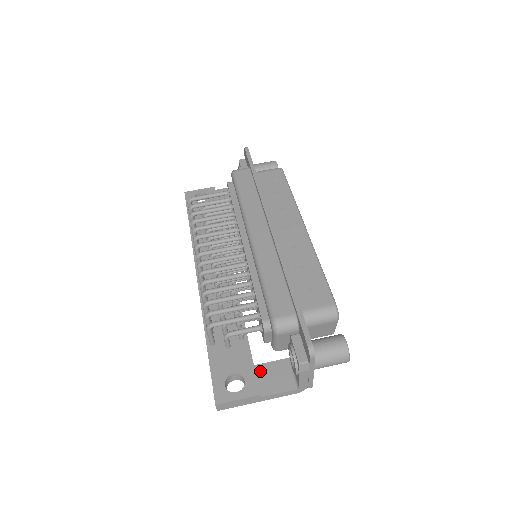
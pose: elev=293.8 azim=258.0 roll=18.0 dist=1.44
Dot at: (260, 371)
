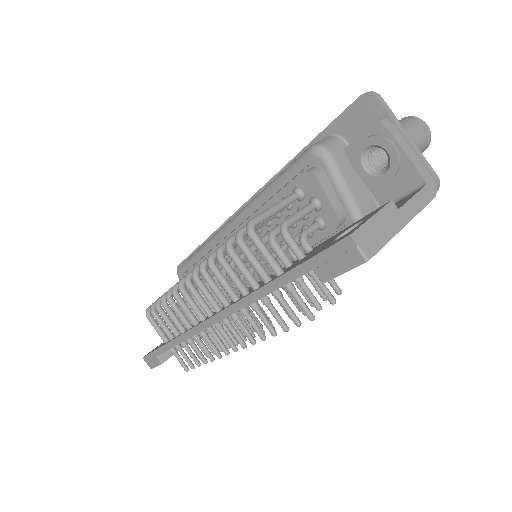
Dot at: occluded
